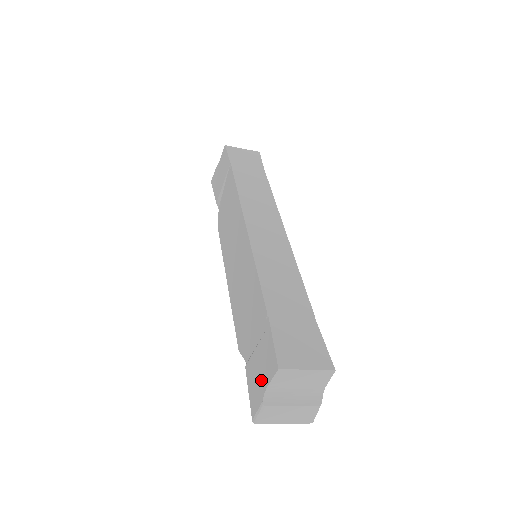
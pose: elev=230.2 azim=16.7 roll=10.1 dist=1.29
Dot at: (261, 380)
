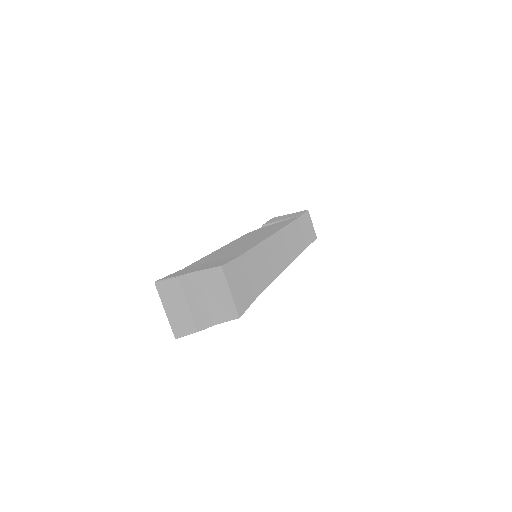
Dot at: (195, 269)
